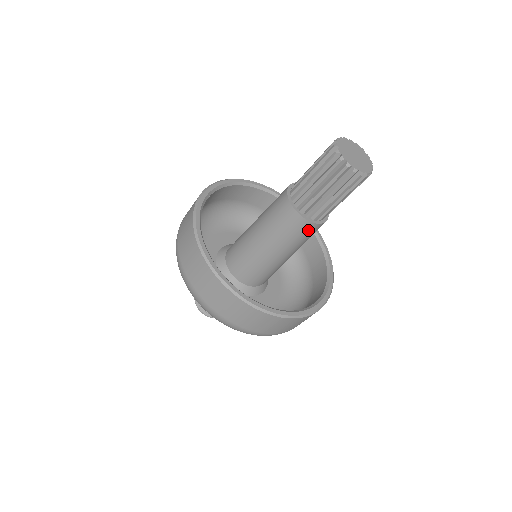
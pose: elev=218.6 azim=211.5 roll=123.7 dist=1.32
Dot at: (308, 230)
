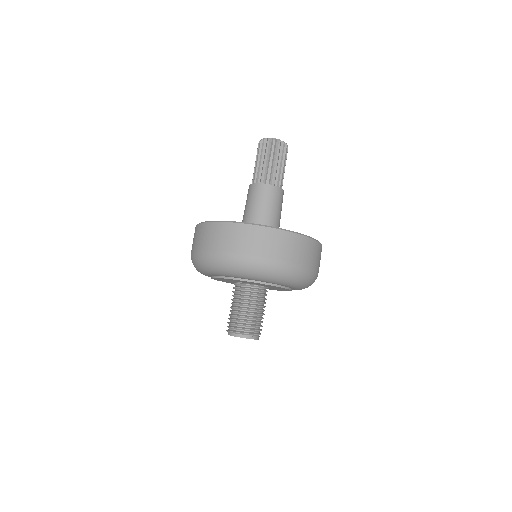
Dot at: (254, 191)
